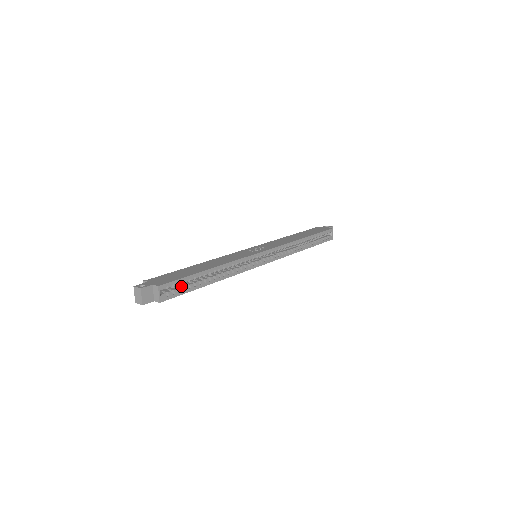
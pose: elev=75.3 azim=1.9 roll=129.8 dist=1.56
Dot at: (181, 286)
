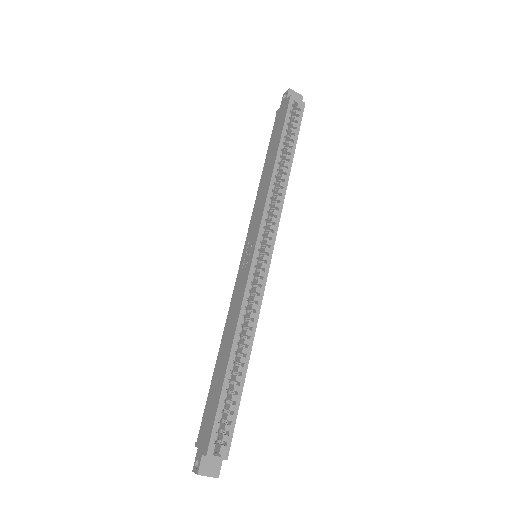
Dot at: (226, 412)
